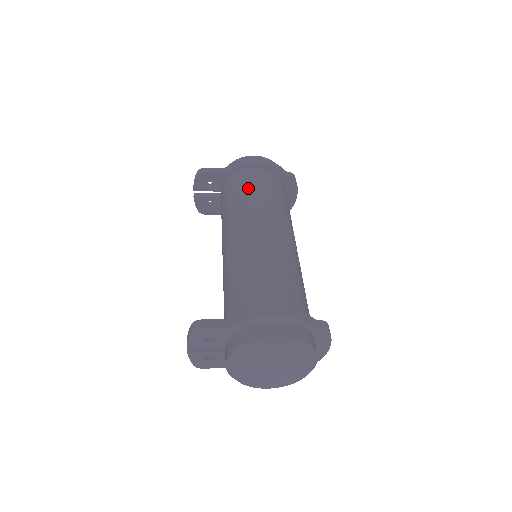
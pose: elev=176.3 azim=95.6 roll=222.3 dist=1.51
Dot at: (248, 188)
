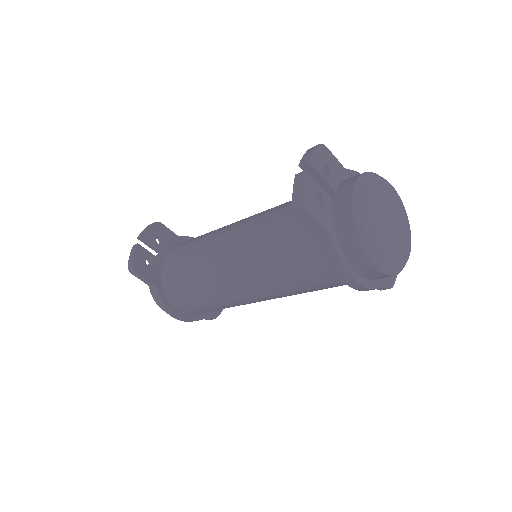
Dot at: occluded
